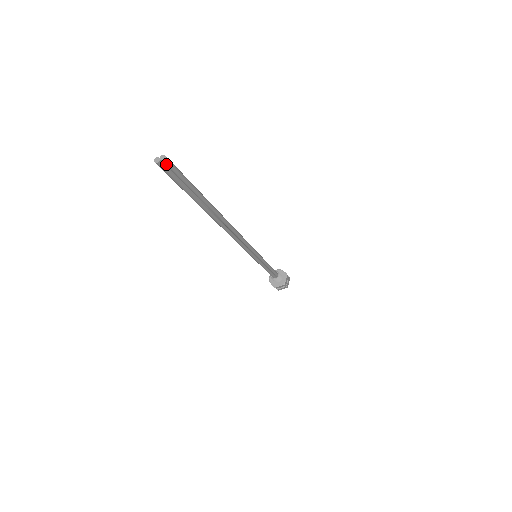
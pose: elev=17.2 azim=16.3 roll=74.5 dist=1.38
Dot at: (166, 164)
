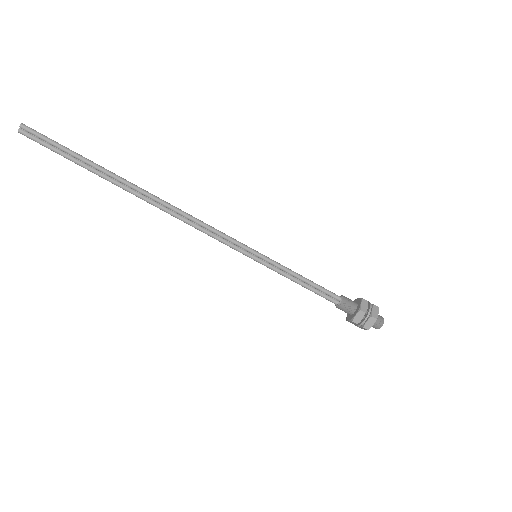
Dot at: (26, 130)
